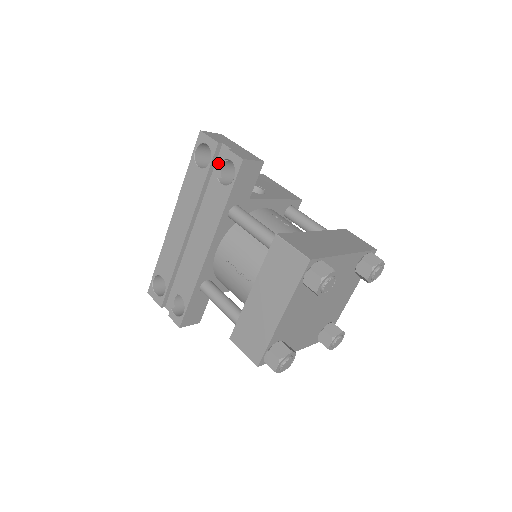
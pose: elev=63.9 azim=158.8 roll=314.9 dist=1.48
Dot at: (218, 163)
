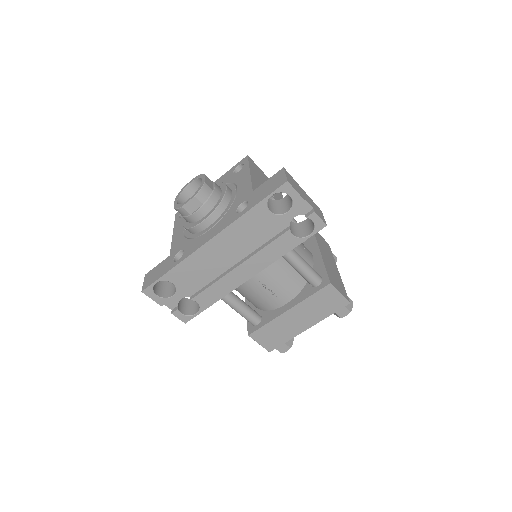
Dot at: (291, 213)
